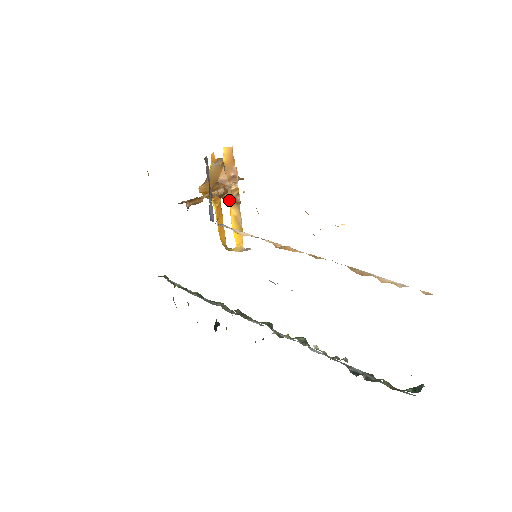
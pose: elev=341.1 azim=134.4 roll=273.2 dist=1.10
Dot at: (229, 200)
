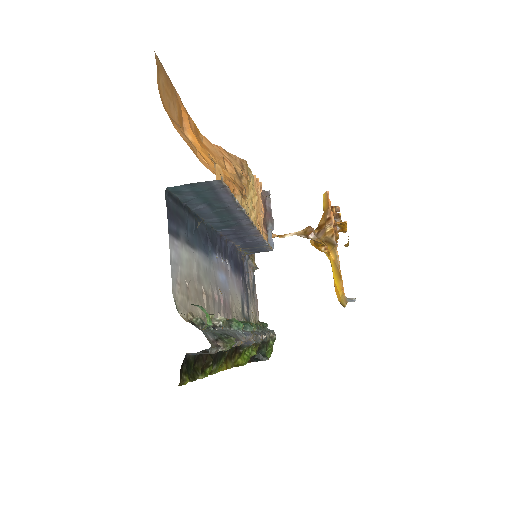
Dot at: (327, 244)
